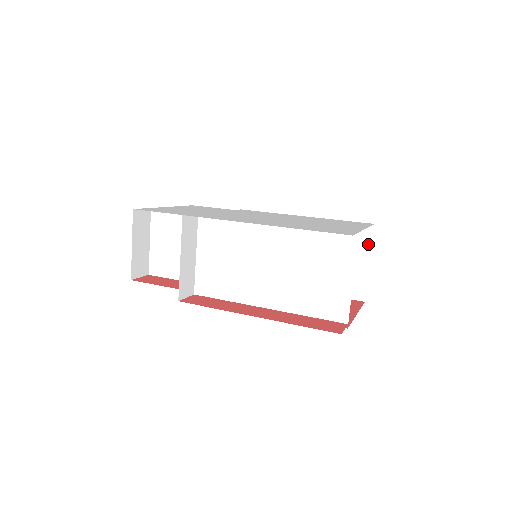
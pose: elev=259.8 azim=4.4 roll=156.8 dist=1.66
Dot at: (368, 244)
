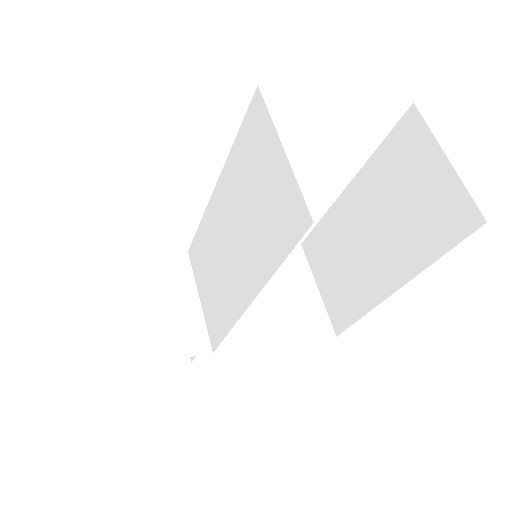
Dot at: (425, 135)
